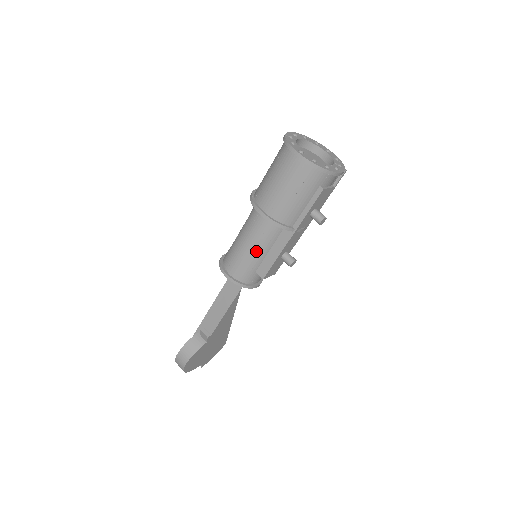
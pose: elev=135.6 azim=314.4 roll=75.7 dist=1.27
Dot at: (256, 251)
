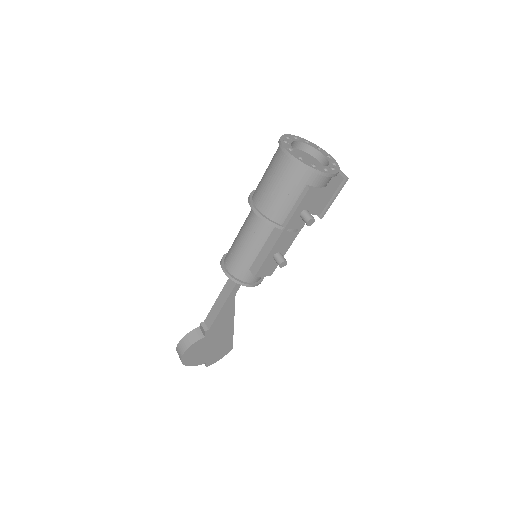
Dot at: (249, 247)
